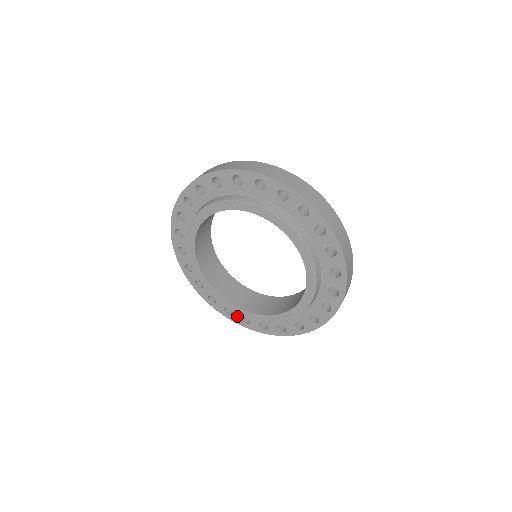
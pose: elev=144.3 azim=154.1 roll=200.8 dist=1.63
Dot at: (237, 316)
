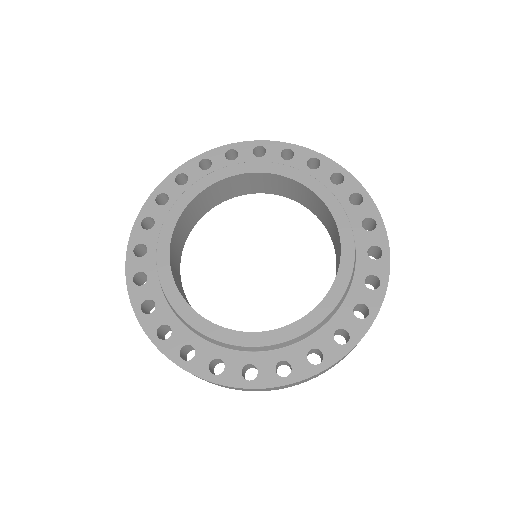
Dot at: (267, 370)
